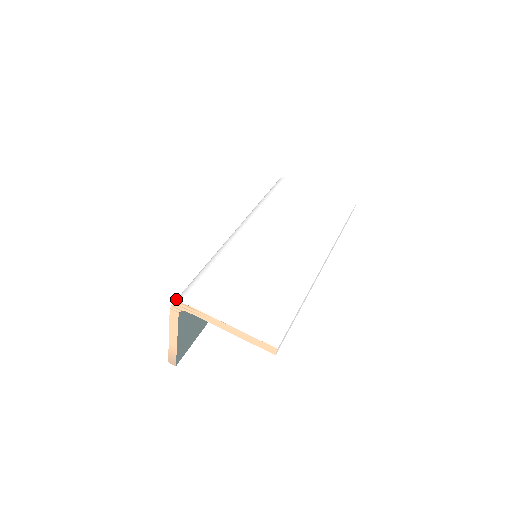
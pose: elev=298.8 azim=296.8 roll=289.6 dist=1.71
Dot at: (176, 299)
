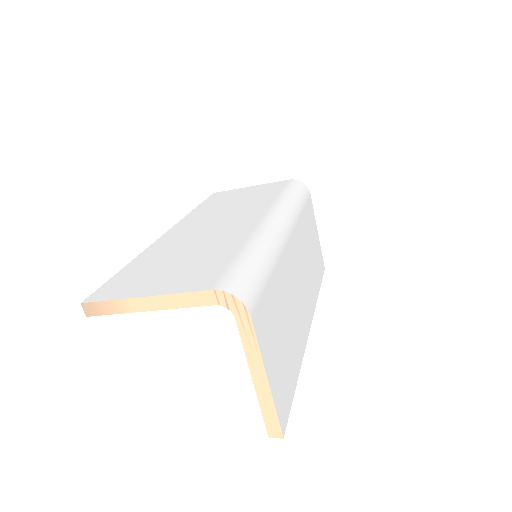
Dot at: (230, 284)
